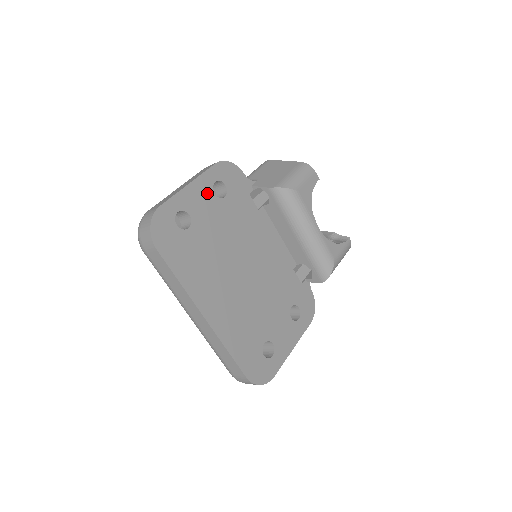
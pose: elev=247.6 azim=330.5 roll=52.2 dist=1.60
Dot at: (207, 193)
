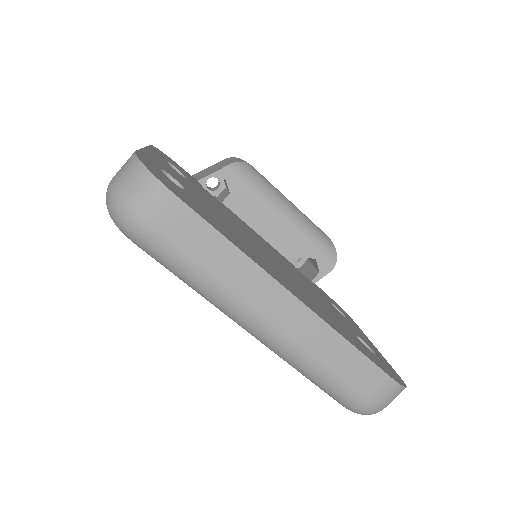
Dot at: (168, 166)
